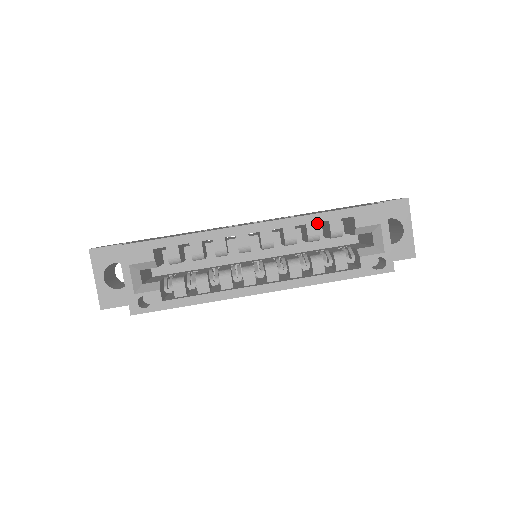
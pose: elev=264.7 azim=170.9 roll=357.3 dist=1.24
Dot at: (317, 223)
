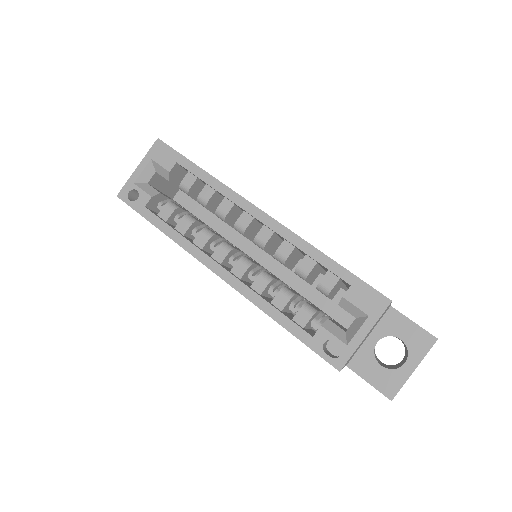
Dot at: (316, 262)
